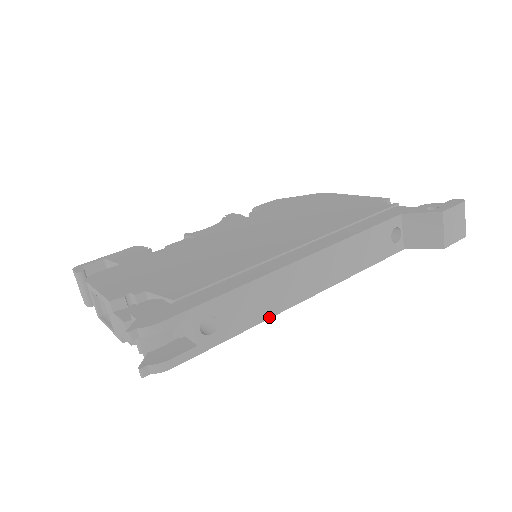
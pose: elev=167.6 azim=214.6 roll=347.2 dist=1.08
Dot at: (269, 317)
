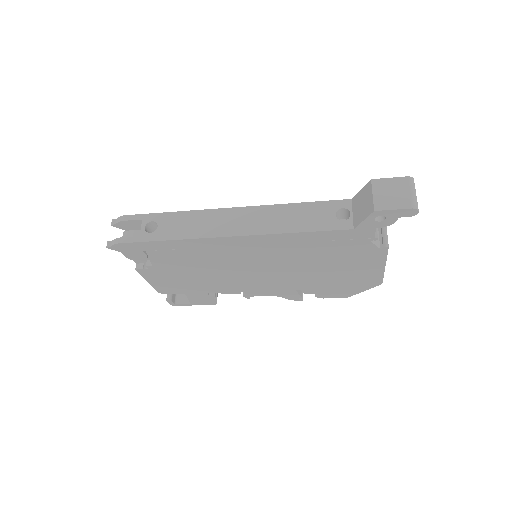
Dot at: (194, 238)
